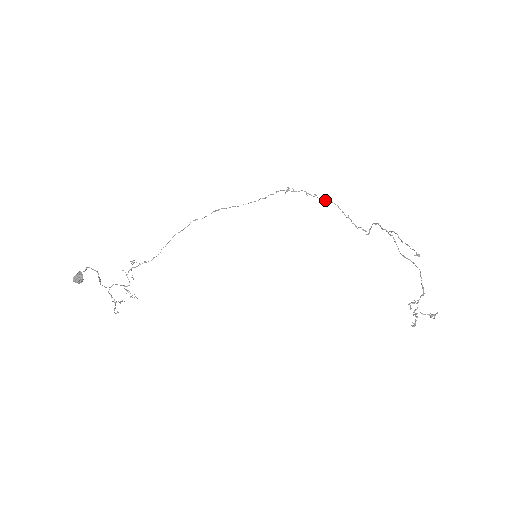
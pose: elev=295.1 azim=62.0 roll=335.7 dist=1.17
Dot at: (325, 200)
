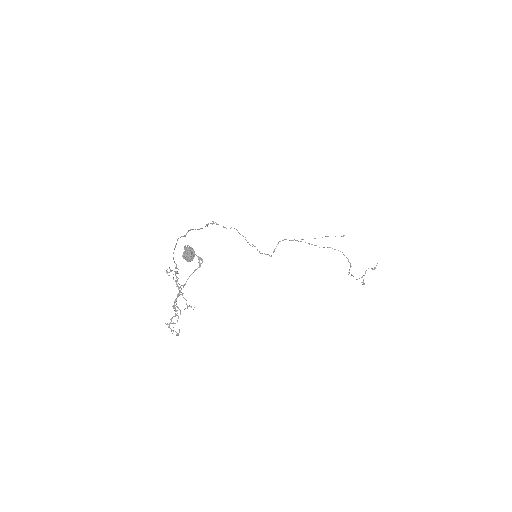
Dot at: occluded
